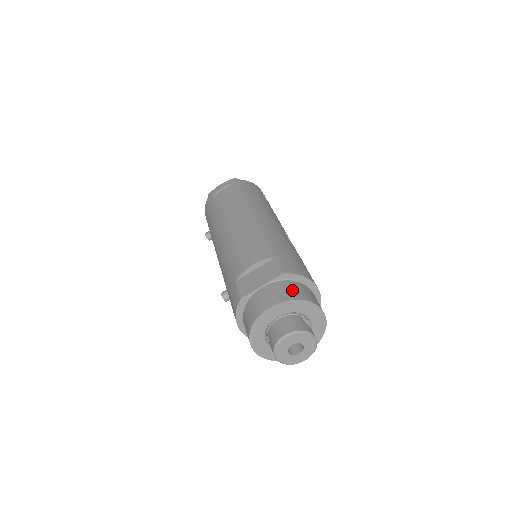
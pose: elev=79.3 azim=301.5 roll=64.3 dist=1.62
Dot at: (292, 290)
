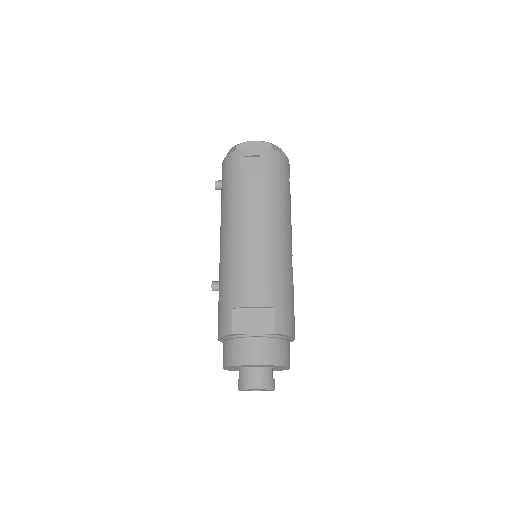
Dot at: (276, 352)
